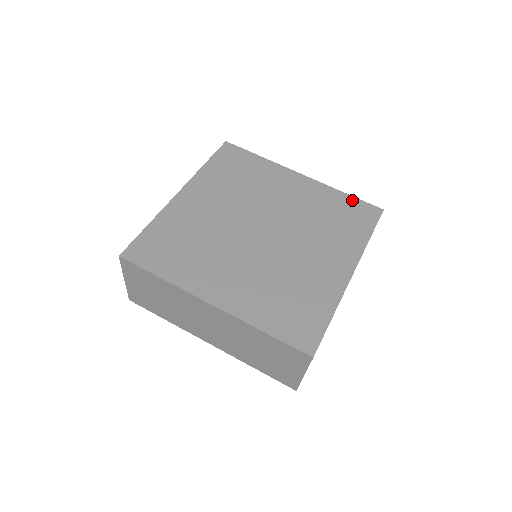
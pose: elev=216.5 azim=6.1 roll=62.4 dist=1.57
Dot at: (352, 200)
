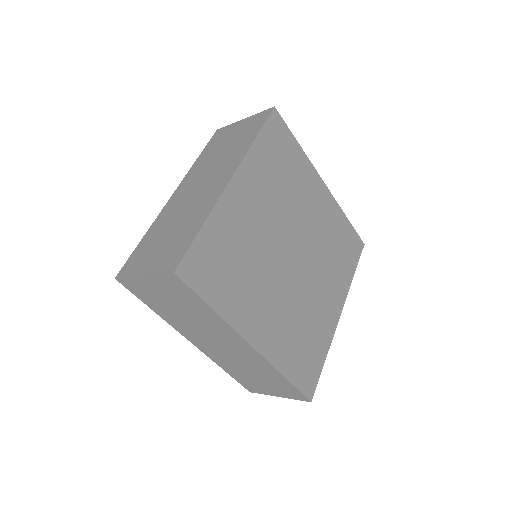
Dot at: (350, 228)
